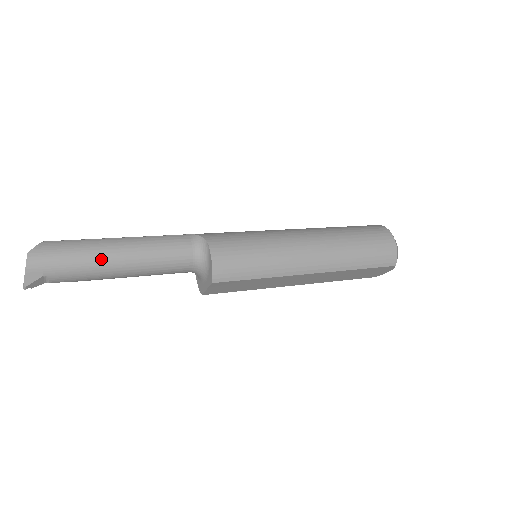
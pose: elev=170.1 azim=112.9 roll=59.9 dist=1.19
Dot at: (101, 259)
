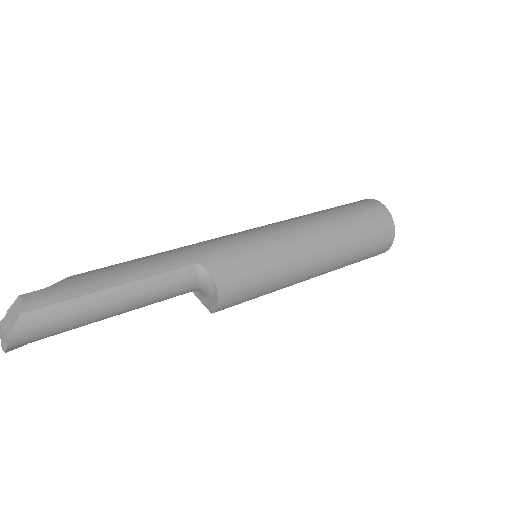
Dot at: (96, 318)
